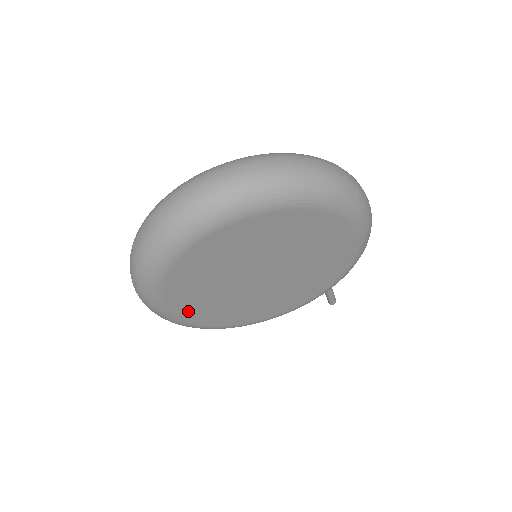
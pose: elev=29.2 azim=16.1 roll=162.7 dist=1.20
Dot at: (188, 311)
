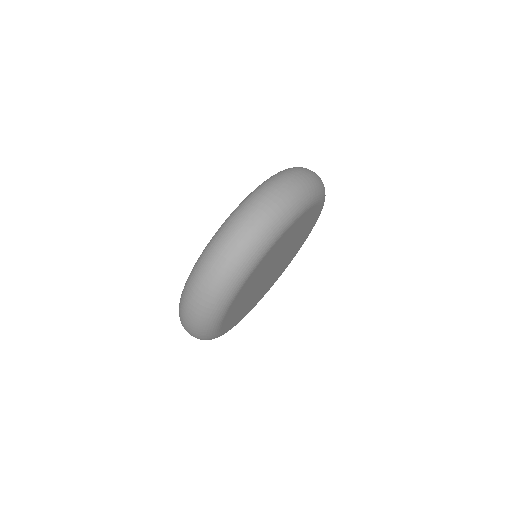
Dot at: (233, 323)
